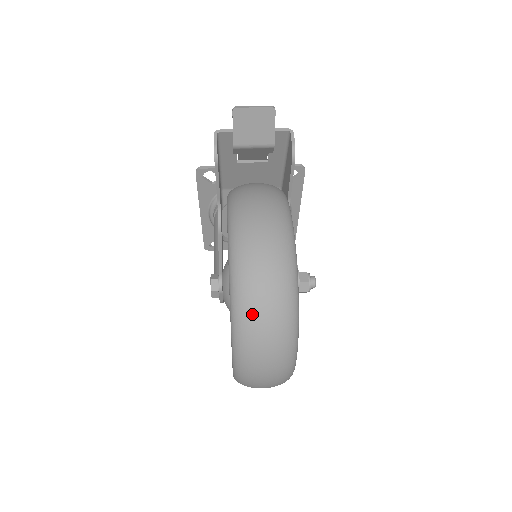
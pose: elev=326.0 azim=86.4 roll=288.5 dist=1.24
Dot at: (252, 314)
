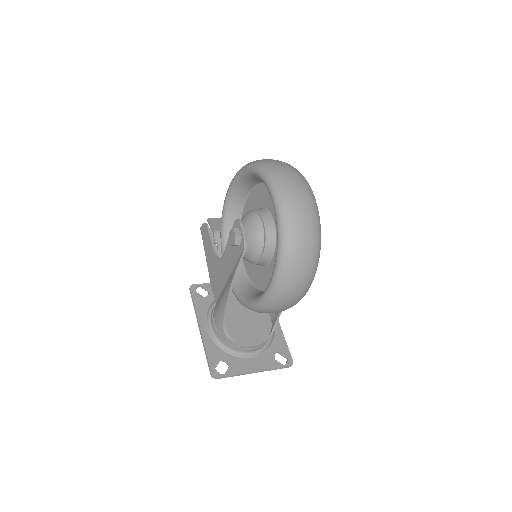
Dot at: occluded
